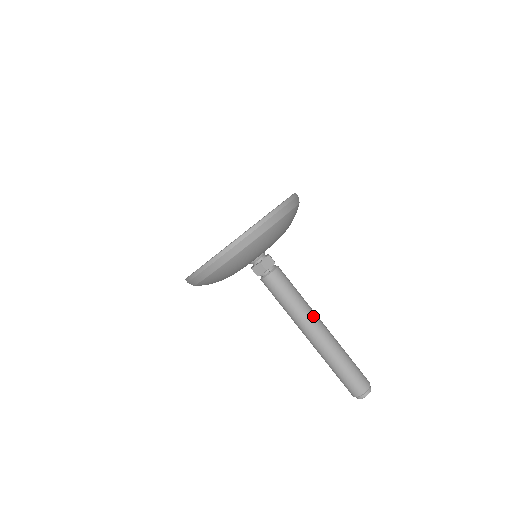
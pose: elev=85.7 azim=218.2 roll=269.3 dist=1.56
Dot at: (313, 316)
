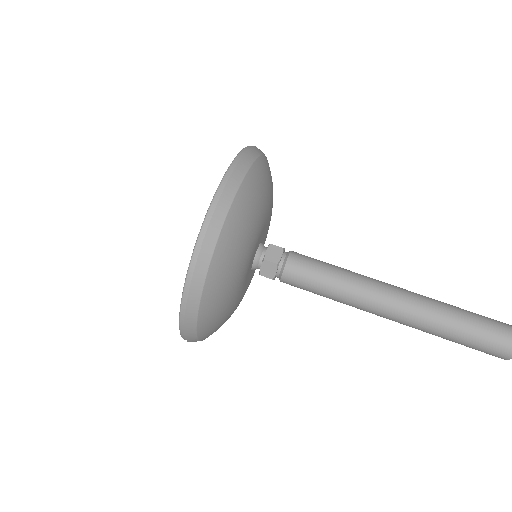
Dot at: (377, 285)
